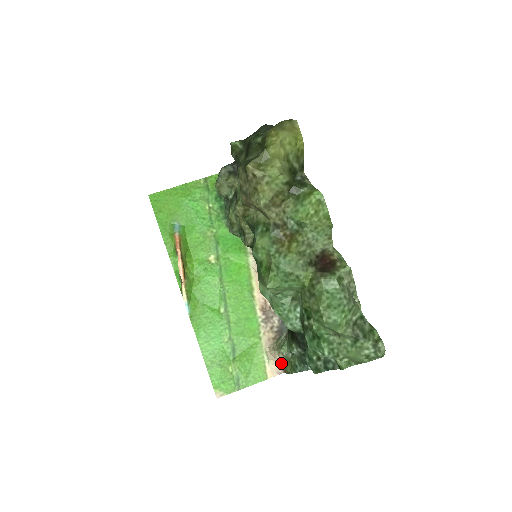
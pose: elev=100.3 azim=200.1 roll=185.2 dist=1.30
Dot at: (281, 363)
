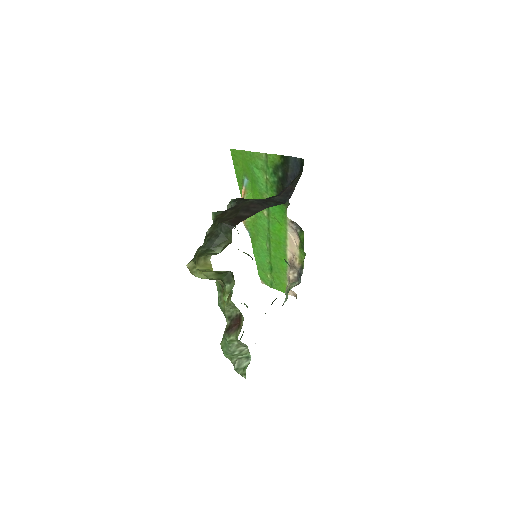
Dot at: (295, 293)
